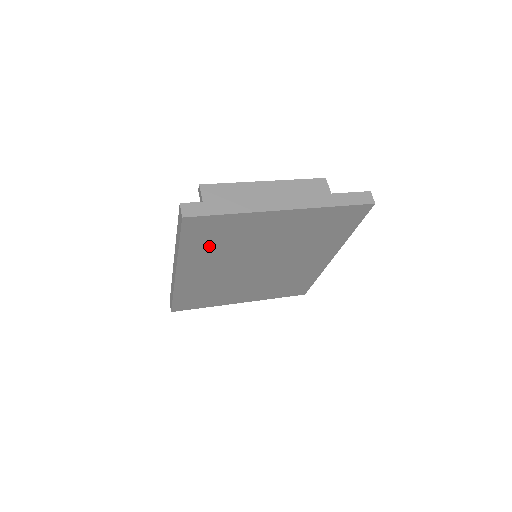
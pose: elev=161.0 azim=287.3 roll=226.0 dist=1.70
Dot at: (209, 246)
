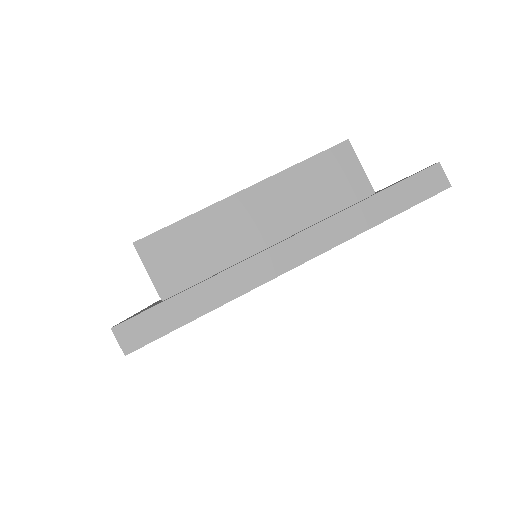
Dot at: occluded
